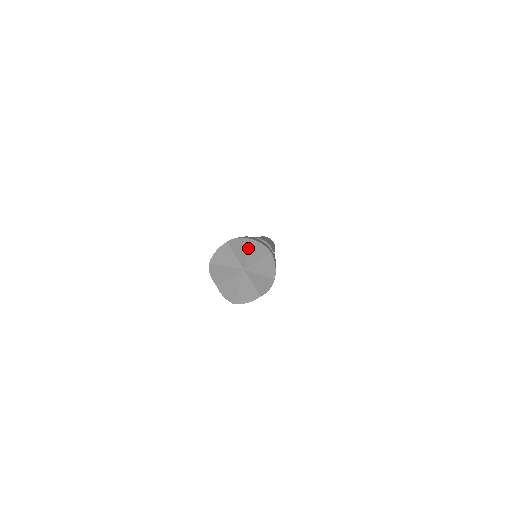
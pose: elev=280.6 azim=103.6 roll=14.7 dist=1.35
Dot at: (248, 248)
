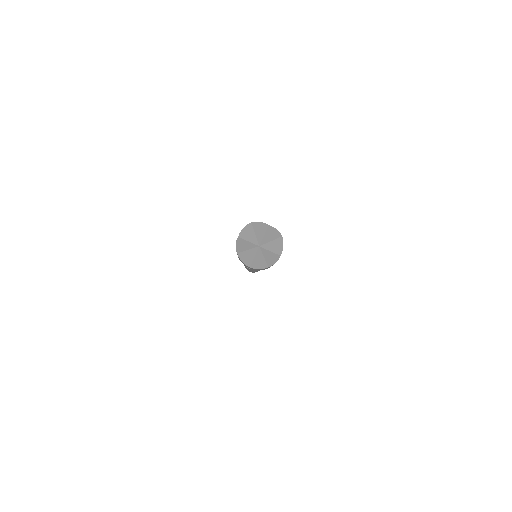
Dot at: (254, 230)
